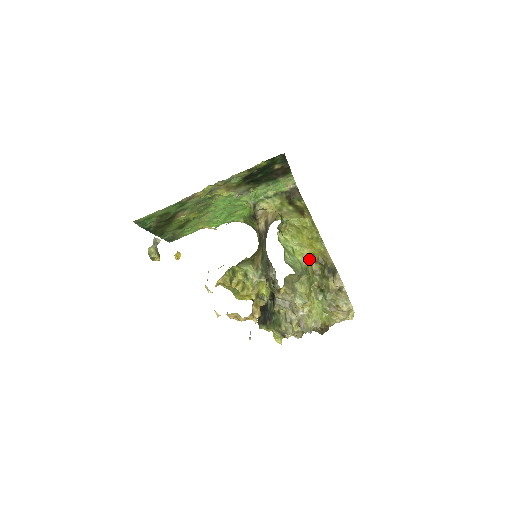
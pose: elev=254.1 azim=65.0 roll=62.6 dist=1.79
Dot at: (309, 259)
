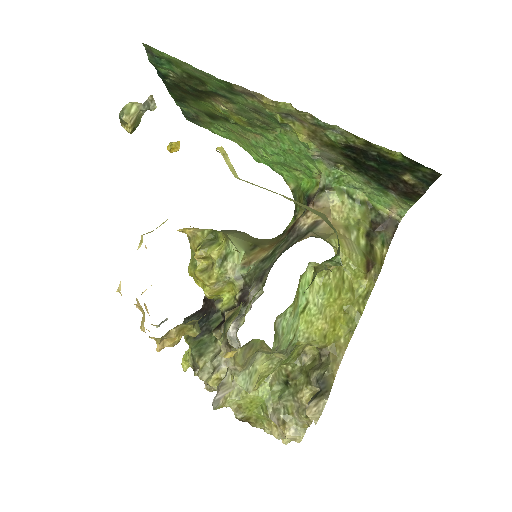
Dot at: (312, 338)
